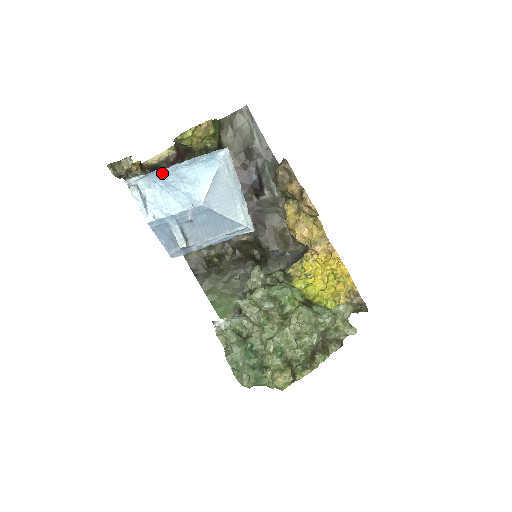
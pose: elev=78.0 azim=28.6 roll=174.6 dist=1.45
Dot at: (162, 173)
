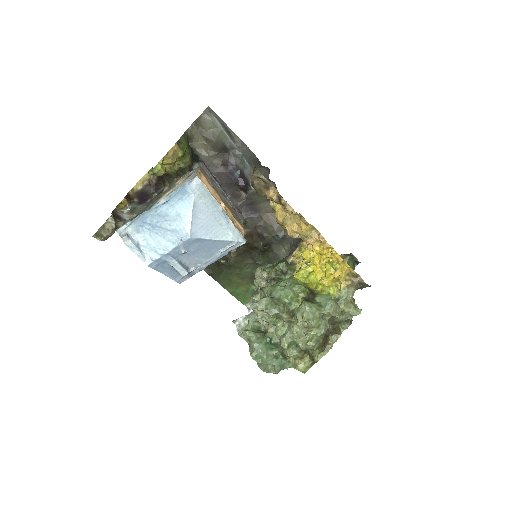
Dot at: (145, 216)
